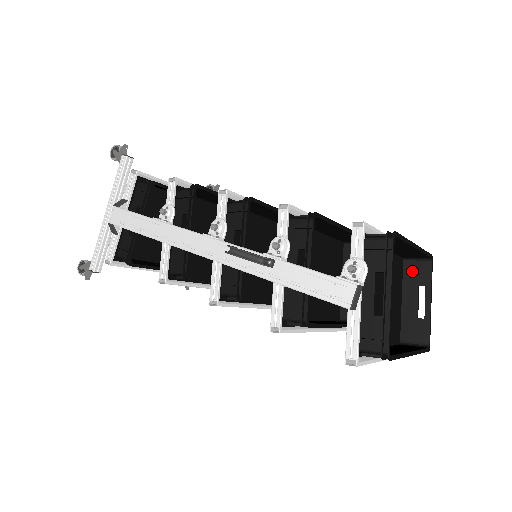
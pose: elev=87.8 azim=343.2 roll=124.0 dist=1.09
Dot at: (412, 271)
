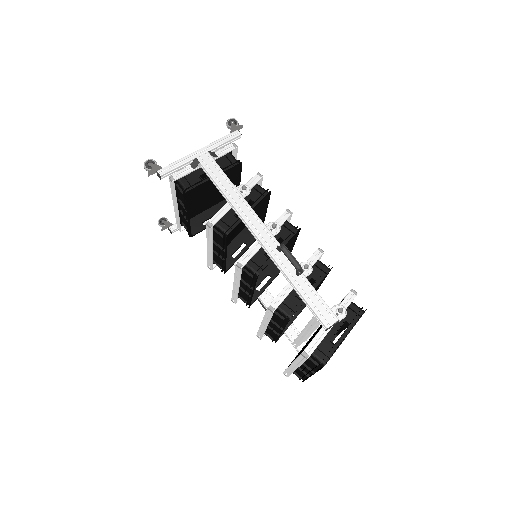
Dot at: occluded
